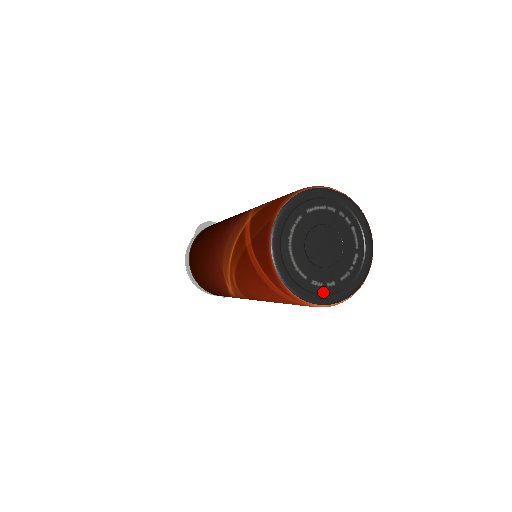
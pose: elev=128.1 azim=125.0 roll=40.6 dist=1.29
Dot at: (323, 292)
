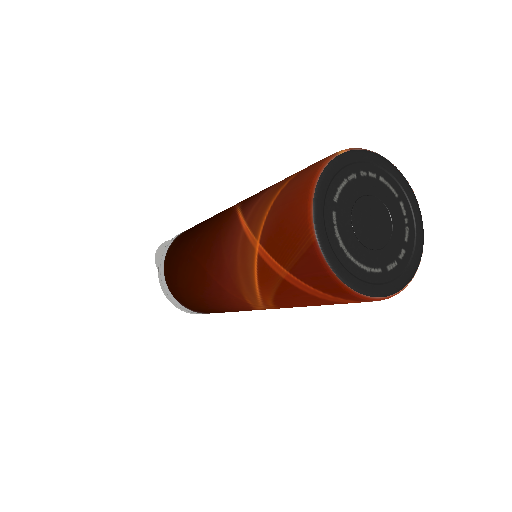
Dot at: (402, 269)
